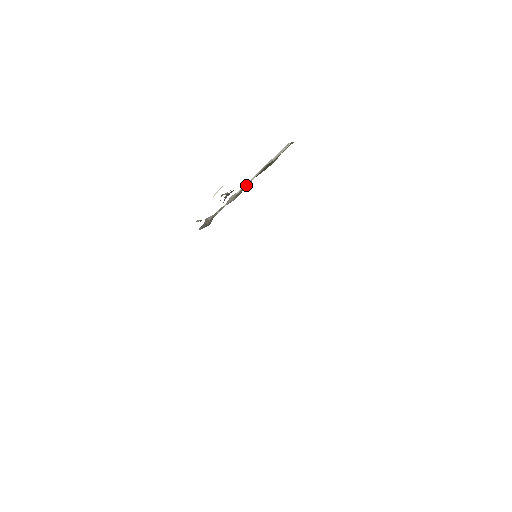
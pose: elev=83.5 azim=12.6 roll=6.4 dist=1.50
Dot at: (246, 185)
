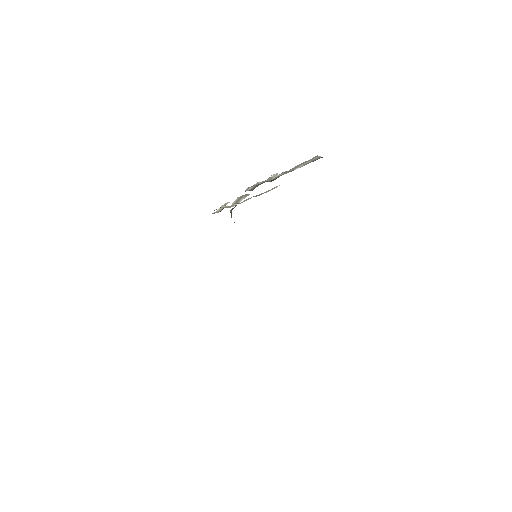
Dot at: (280, 175)
